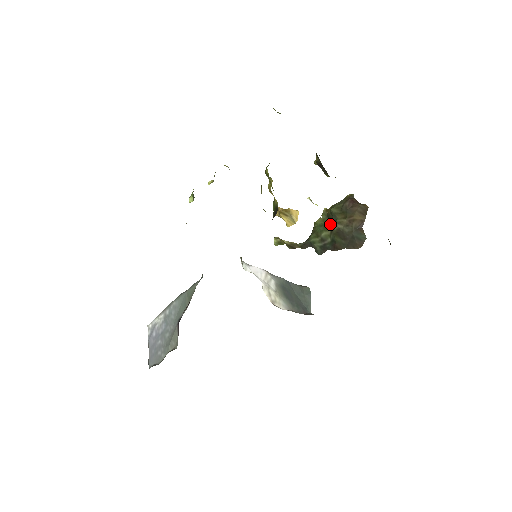
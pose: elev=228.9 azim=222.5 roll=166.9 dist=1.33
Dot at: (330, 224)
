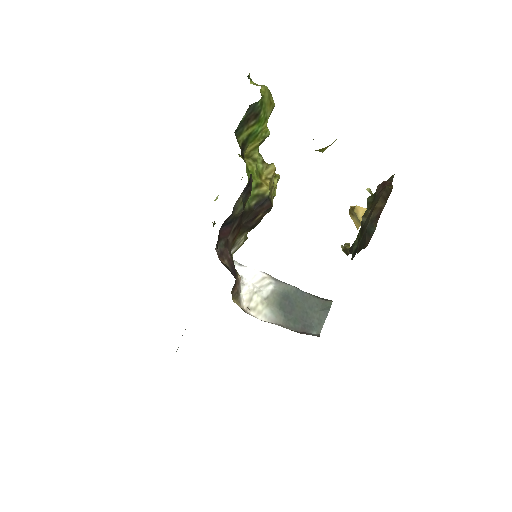
Dot at: occluded
